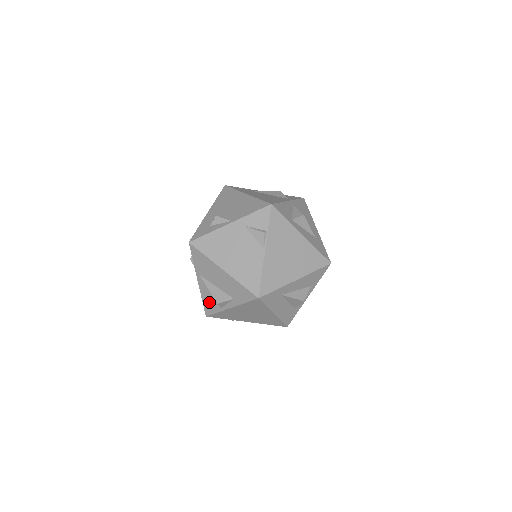
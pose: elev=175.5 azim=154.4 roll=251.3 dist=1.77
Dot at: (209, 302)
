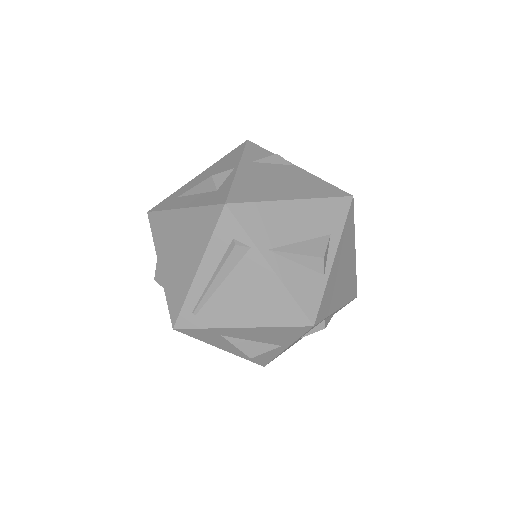
Dot at: (304, 287)
